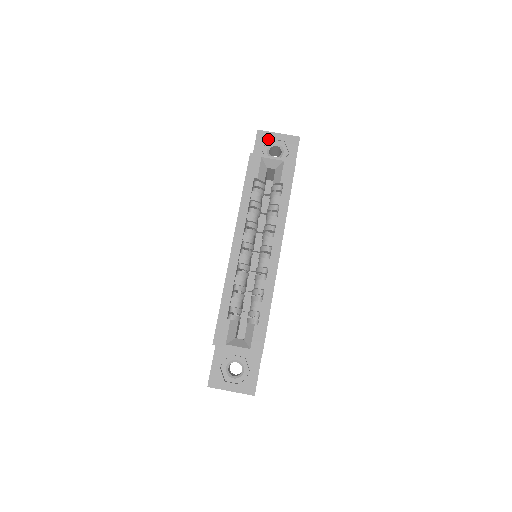
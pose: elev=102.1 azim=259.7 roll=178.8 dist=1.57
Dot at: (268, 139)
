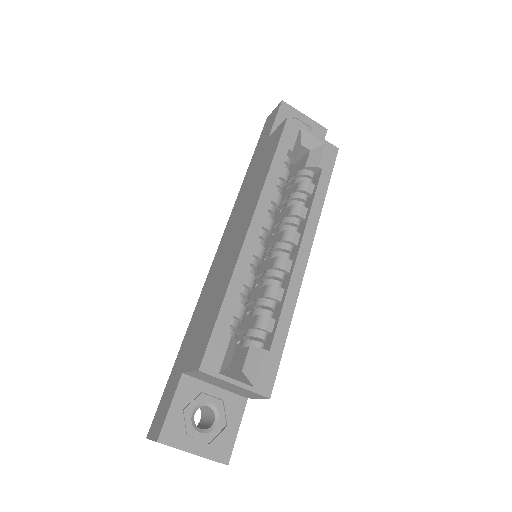
Dot at: (293, 116)
